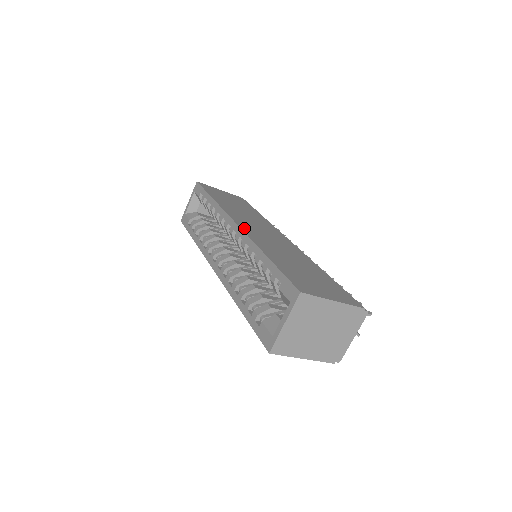
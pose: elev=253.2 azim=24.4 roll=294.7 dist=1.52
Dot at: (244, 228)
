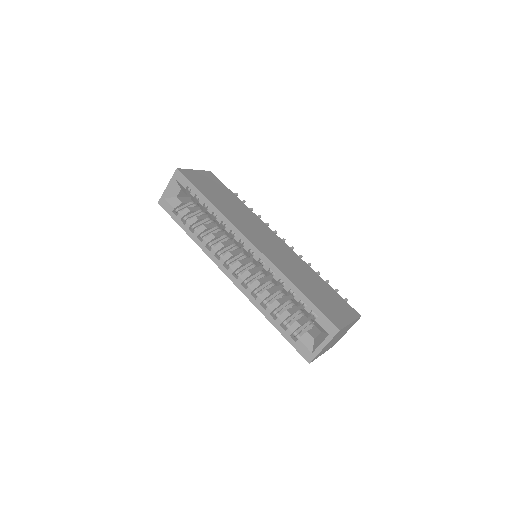
Dot at: (260, 248)
